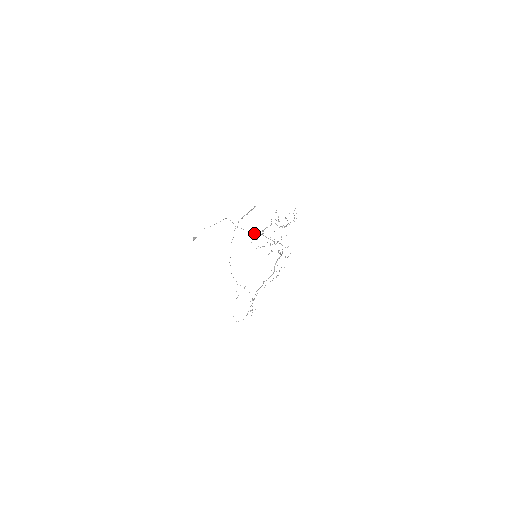
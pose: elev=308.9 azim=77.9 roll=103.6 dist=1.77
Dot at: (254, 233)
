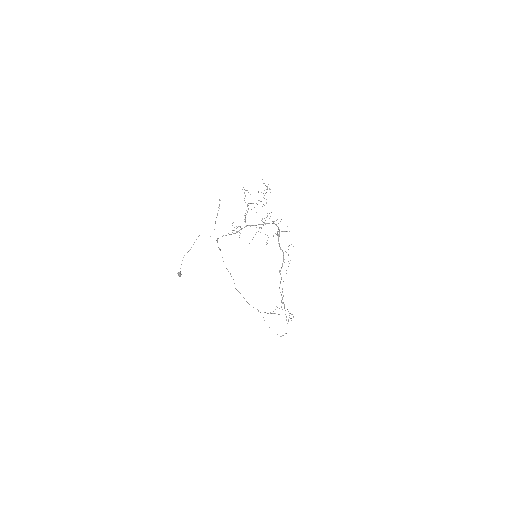
Dot at: occluded
